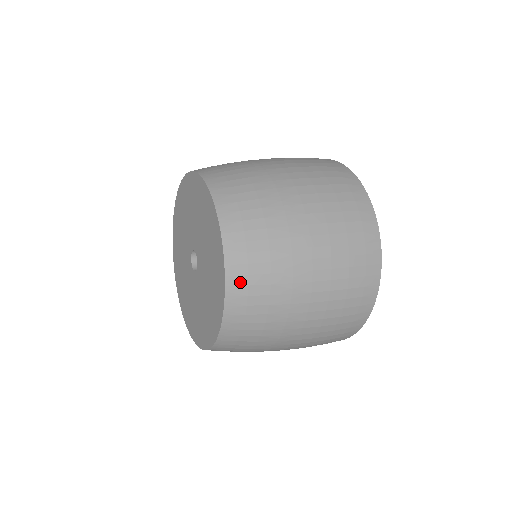
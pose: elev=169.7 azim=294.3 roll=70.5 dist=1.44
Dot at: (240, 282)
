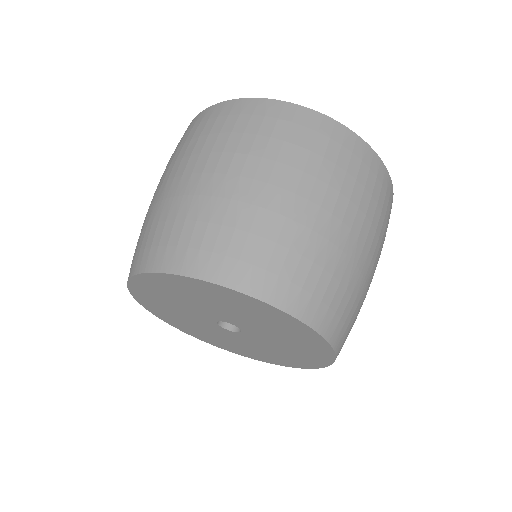
Dot at: occluded
